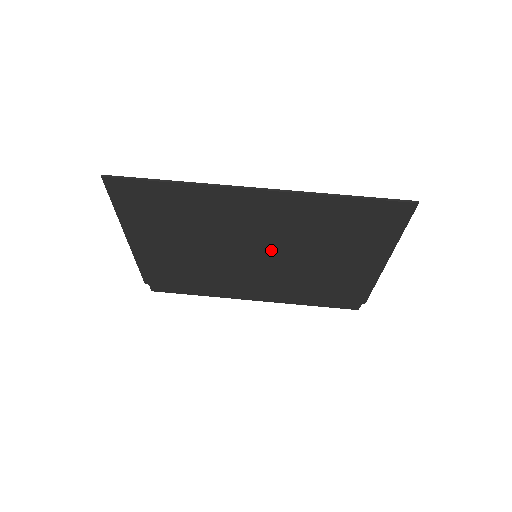
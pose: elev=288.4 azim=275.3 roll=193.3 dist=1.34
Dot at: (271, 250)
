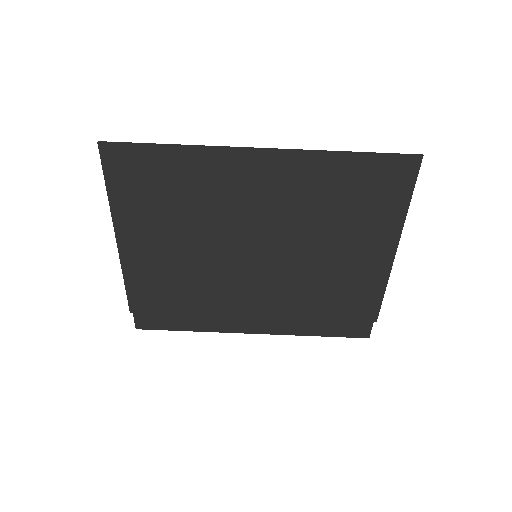
Dot at: (273, 241)
